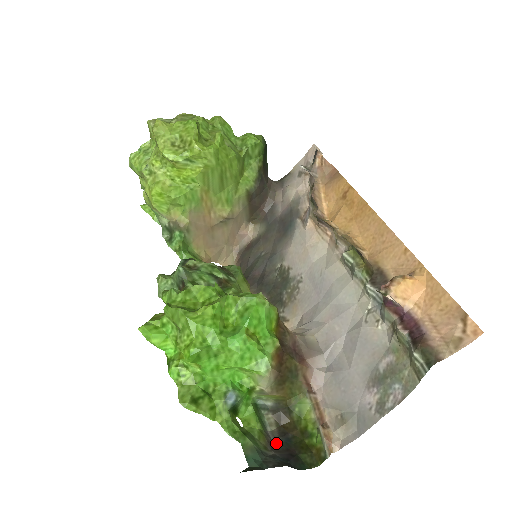
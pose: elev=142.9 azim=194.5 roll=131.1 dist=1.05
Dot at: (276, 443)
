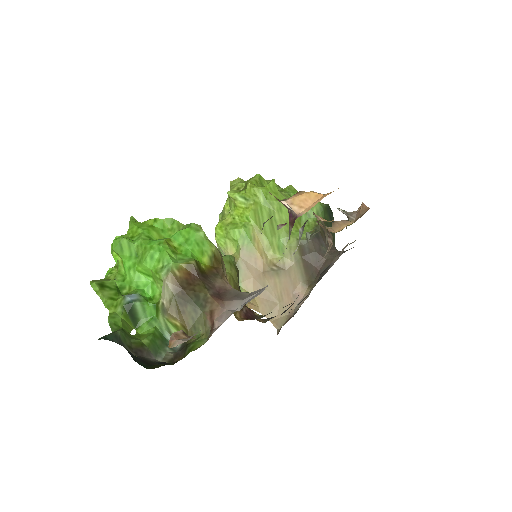
Dot at: (149, 359)
